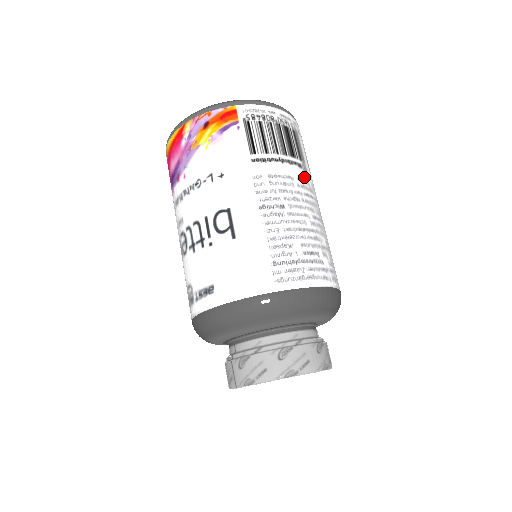
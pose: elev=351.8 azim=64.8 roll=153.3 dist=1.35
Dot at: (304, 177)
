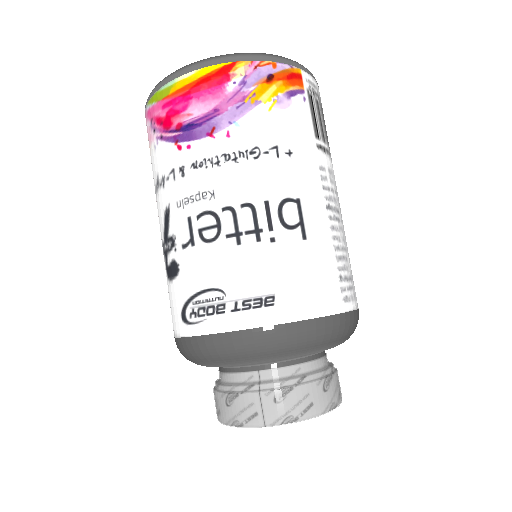
Dot at: occluded
